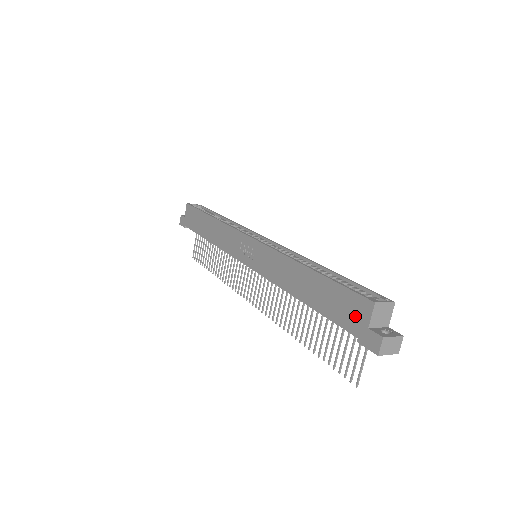
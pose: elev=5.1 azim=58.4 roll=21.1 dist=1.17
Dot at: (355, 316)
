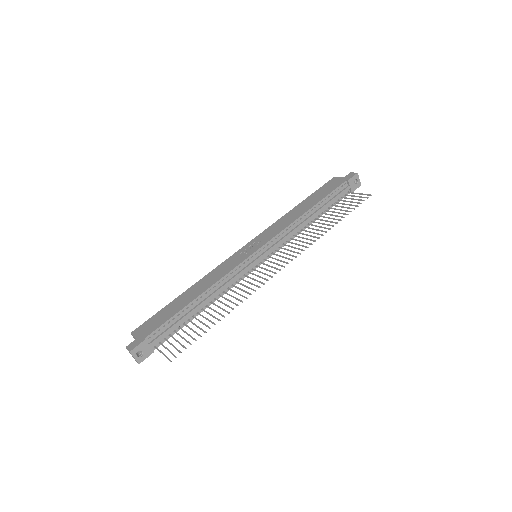
Dot at: (336, 182)
